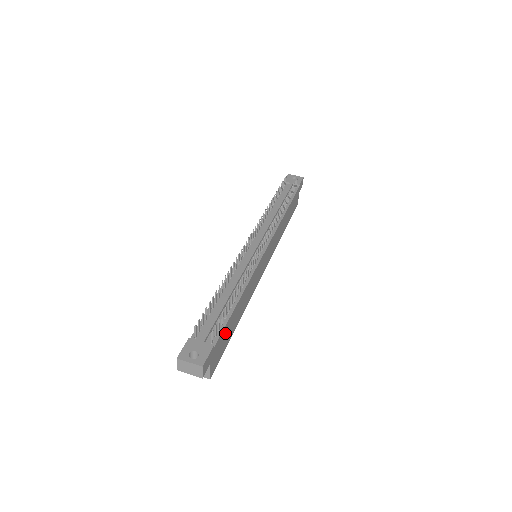
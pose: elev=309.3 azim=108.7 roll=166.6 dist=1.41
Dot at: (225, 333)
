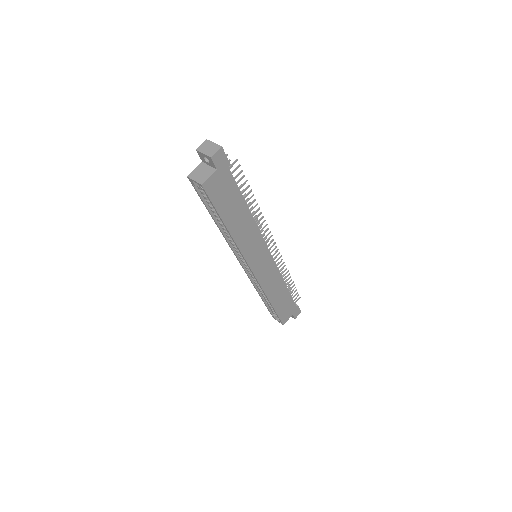
Dot at: (231, 192)
